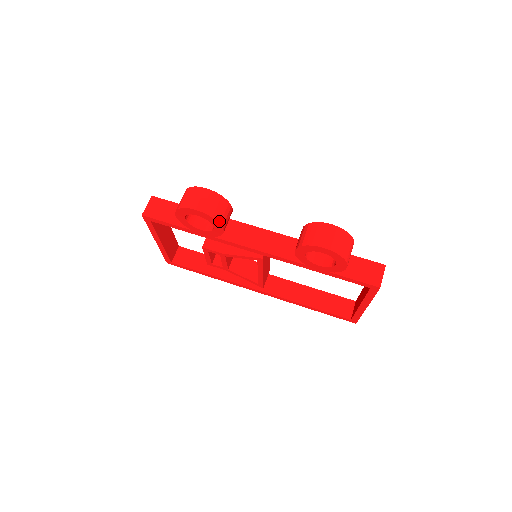
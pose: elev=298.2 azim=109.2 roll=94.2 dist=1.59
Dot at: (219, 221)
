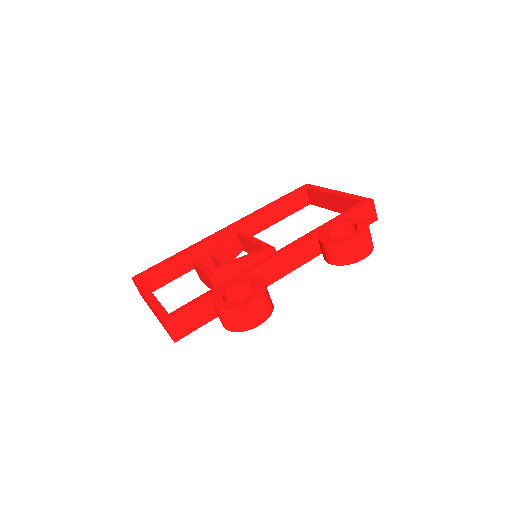
Dot at: (273, 306)
